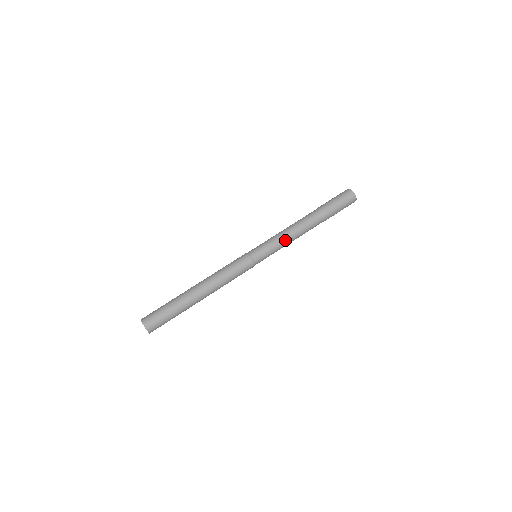
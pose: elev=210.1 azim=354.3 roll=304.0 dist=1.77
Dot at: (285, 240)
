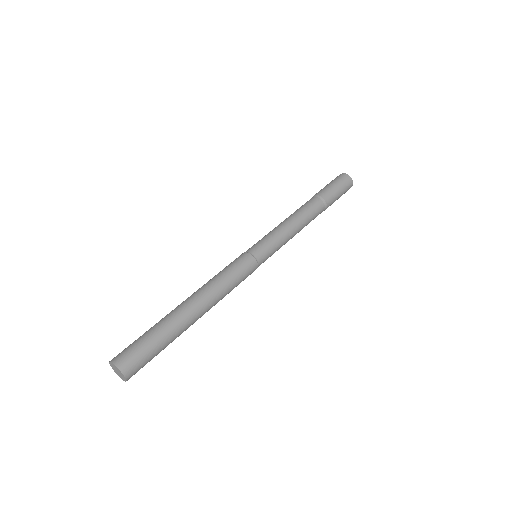
Dot at: (290, 238)
